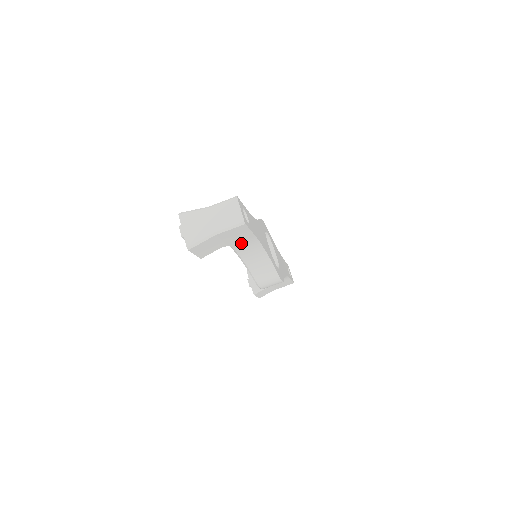
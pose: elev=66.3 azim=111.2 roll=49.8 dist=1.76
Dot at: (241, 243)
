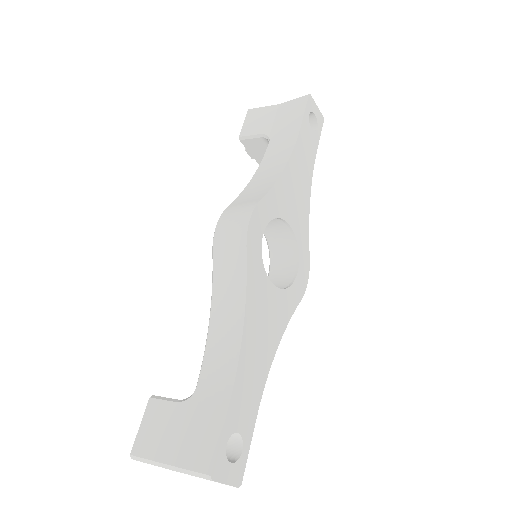
Dot at: occluded
